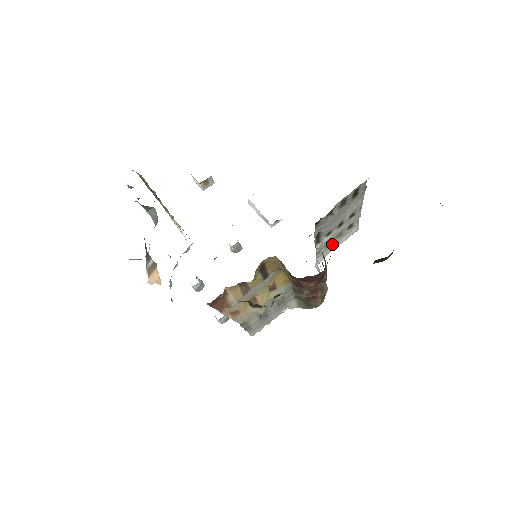
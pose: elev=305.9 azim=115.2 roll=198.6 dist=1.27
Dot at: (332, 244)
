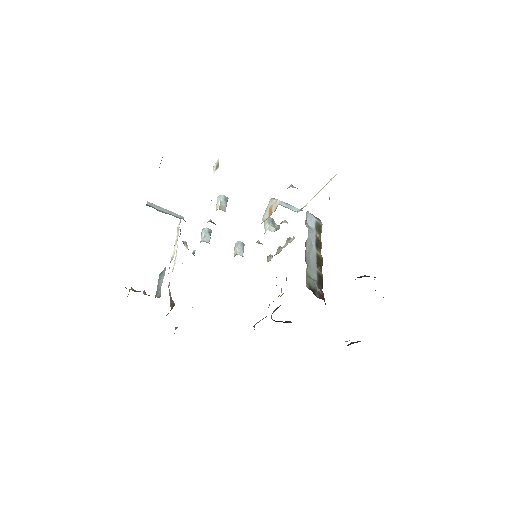
Dot at: occluded
